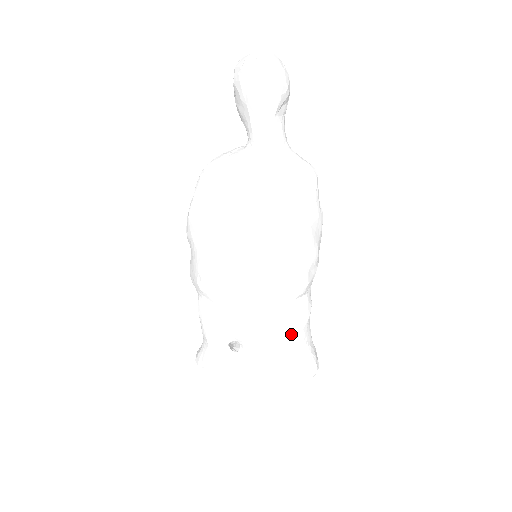
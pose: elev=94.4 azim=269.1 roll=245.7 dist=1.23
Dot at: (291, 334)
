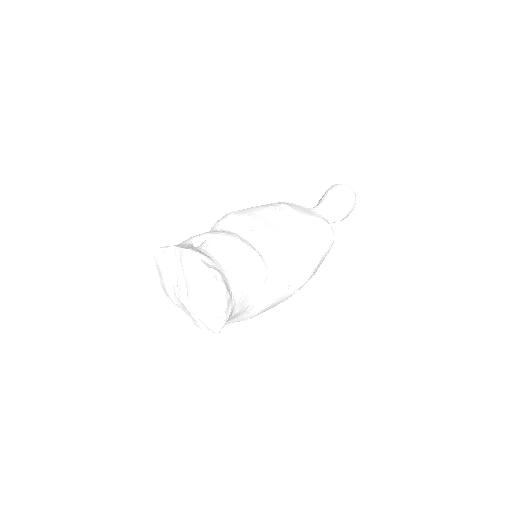
Dot at: (238, 258)
